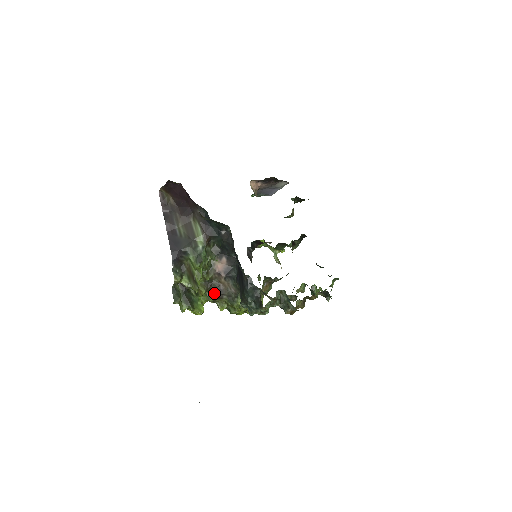
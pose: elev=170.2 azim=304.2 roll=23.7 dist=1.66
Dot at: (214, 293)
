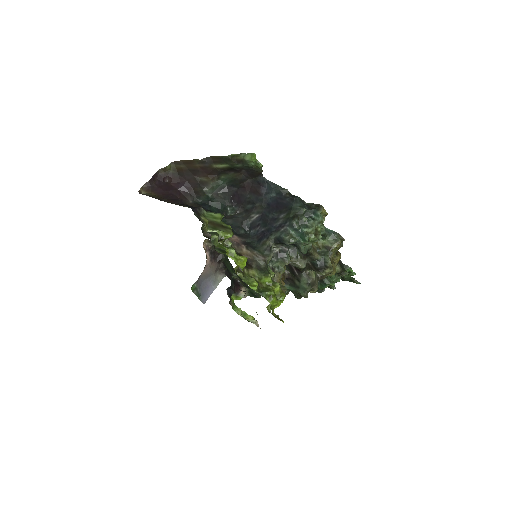
Dot at: occluded
